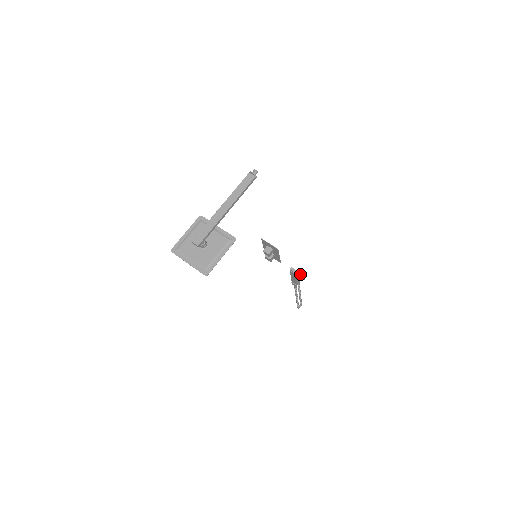
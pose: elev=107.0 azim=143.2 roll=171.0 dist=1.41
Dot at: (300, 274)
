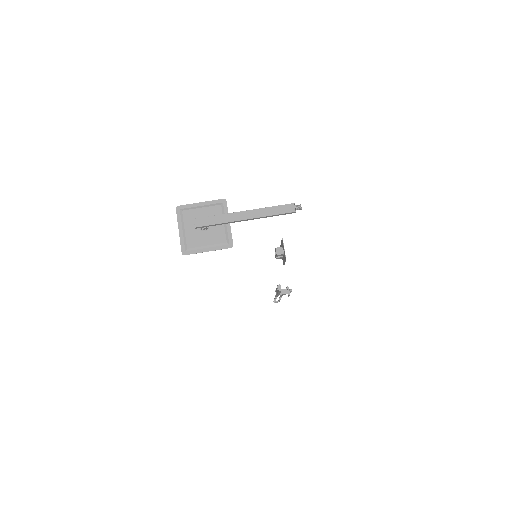
Dot at: (288, 290)
